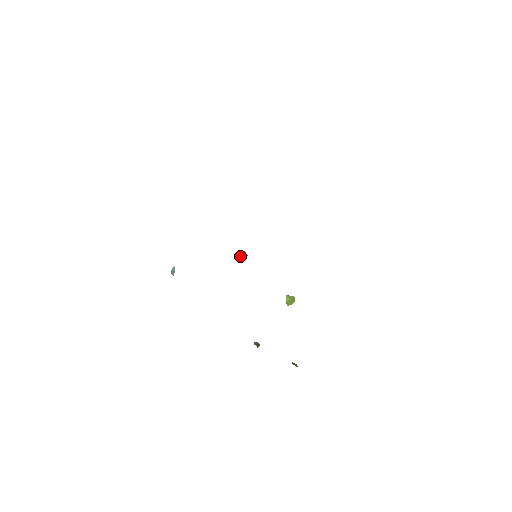
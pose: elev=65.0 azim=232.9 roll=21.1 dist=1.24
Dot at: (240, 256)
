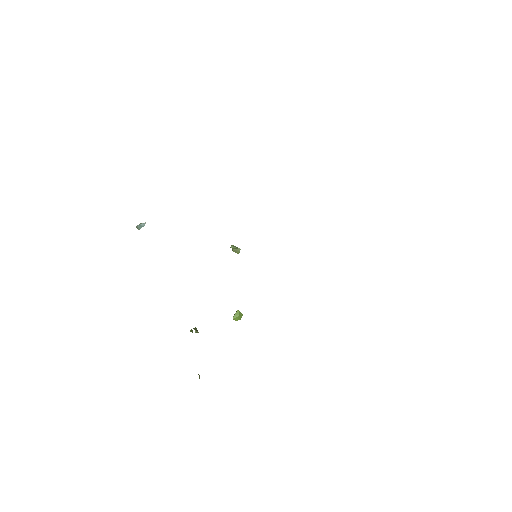
Dot at: (234, 249)
